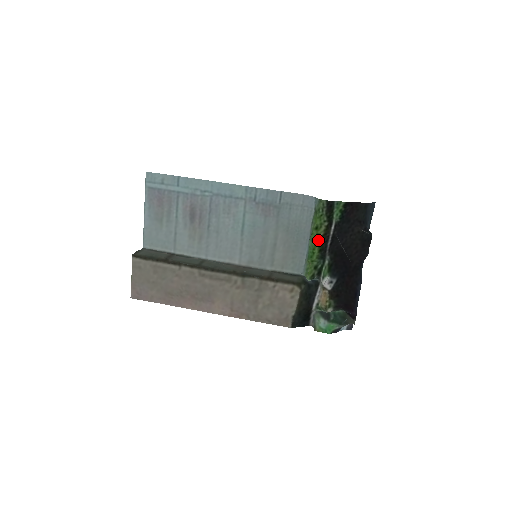
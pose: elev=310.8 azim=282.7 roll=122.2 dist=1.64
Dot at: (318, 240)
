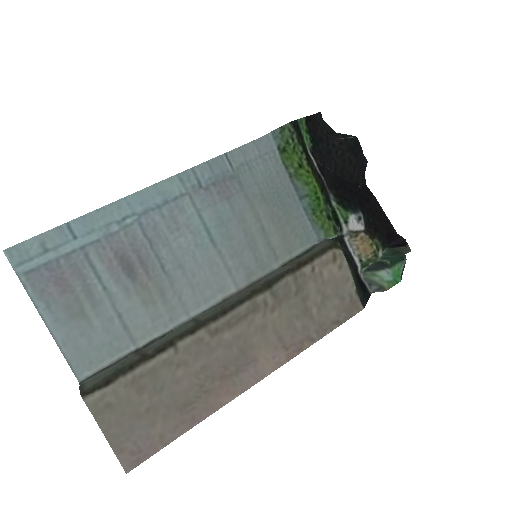
Dot at: (313, 178)
